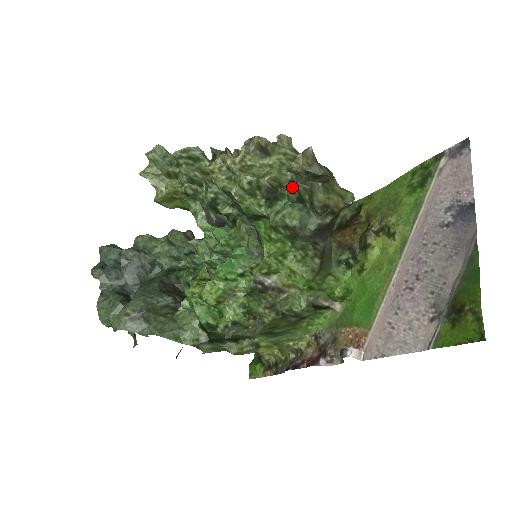
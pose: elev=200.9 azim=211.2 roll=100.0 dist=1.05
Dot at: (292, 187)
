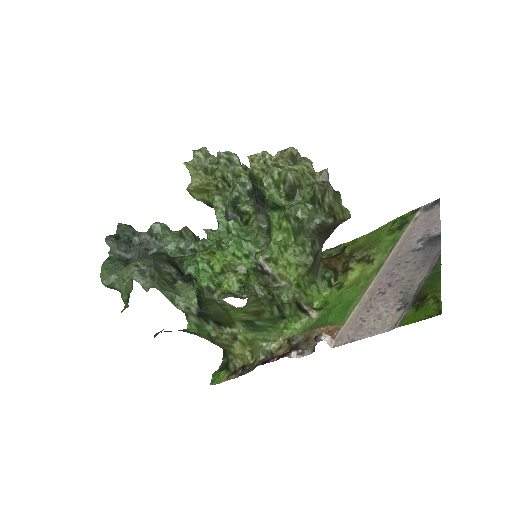
Dot at: (309, 189)
